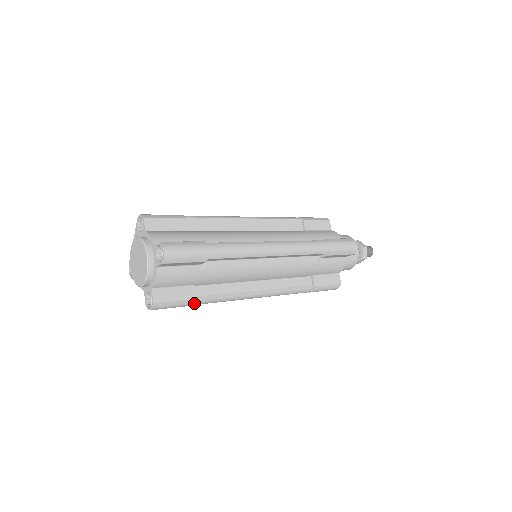
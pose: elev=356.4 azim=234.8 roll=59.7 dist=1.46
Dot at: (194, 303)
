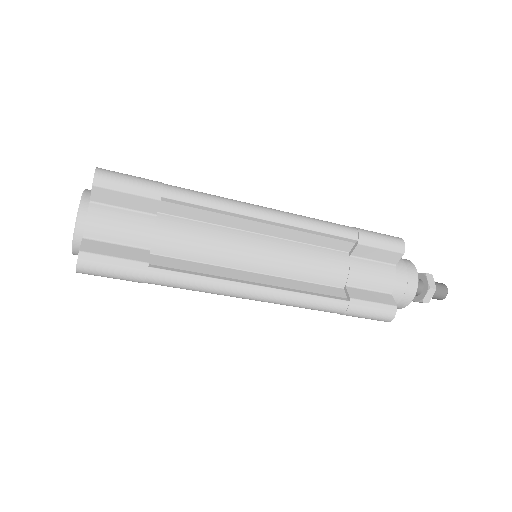
Dot at: (146, 272)
